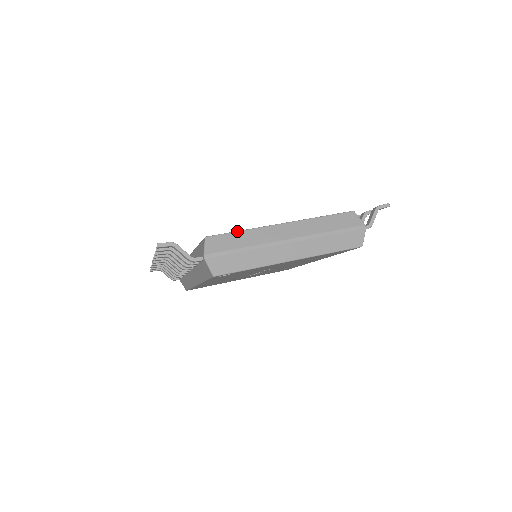
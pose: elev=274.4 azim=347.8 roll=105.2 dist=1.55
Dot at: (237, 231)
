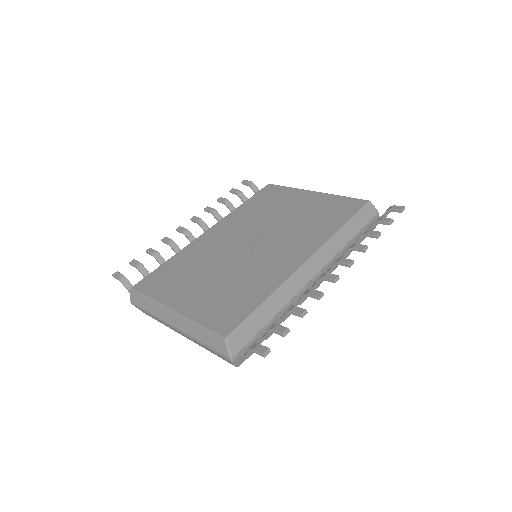
Dot at: (146, 296)
